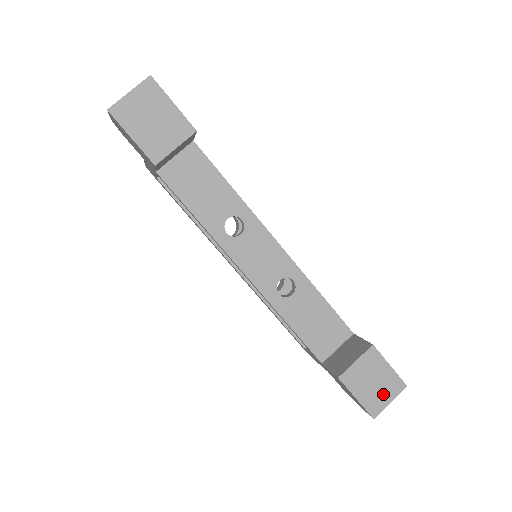
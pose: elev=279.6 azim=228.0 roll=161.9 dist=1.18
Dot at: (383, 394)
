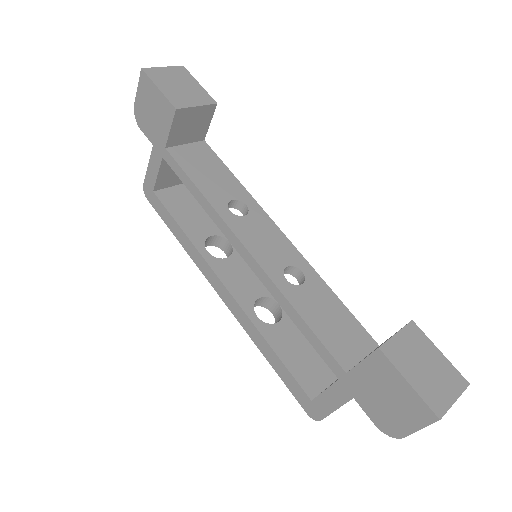
Dot at: (442, 386)
